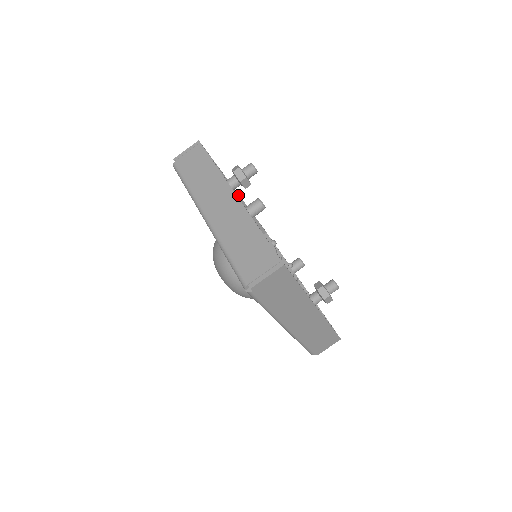
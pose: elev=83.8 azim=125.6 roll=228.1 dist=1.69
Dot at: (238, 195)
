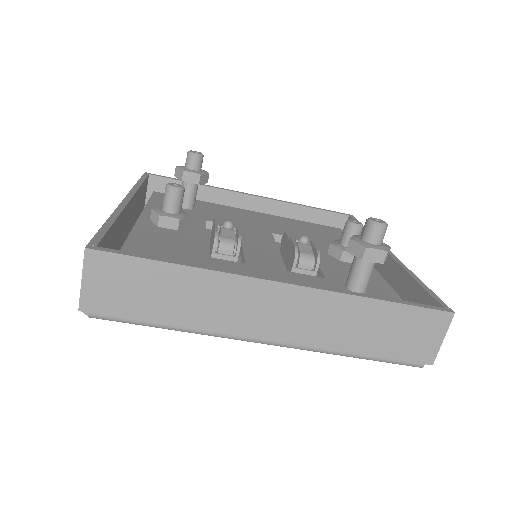
Dot at: (254, 197)
